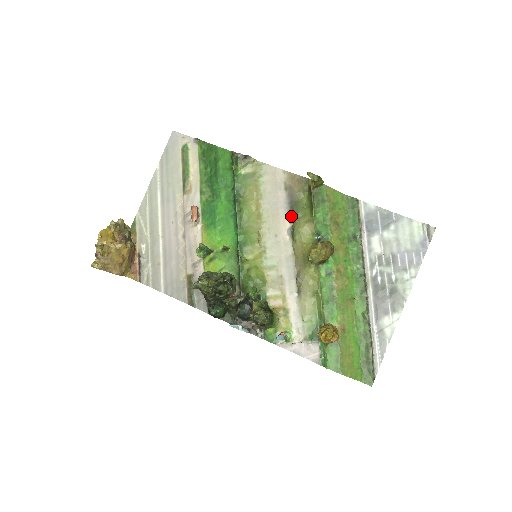
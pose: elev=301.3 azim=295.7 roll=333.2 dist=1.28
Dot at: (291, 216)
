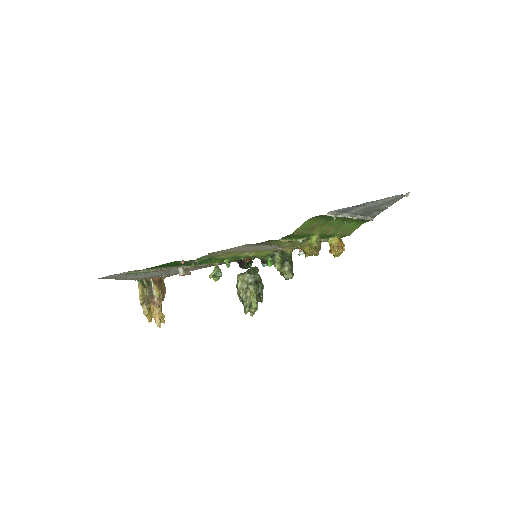
Dot at: occluded
